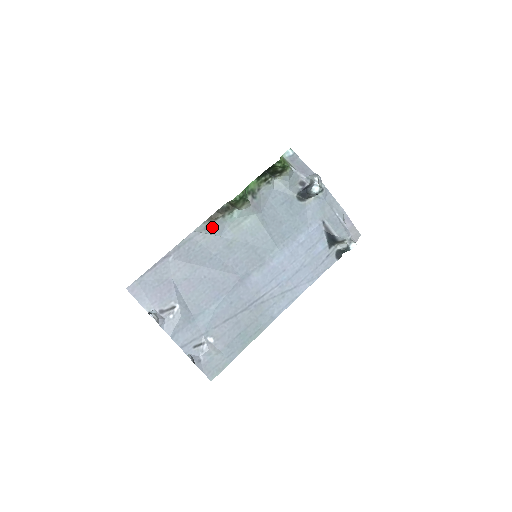
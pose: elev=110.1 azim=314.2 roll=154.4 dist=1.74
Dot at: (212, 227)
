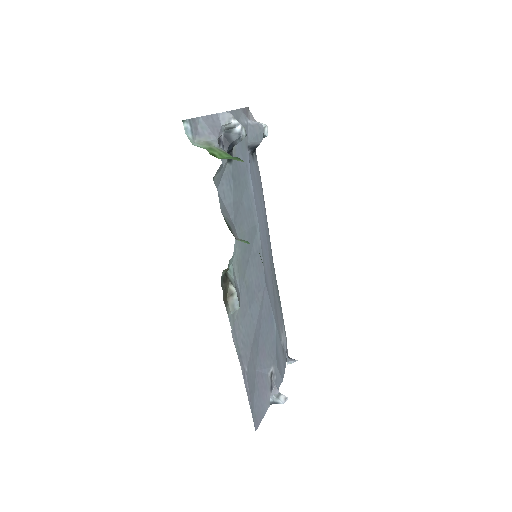
Dot at: (239, 304)
